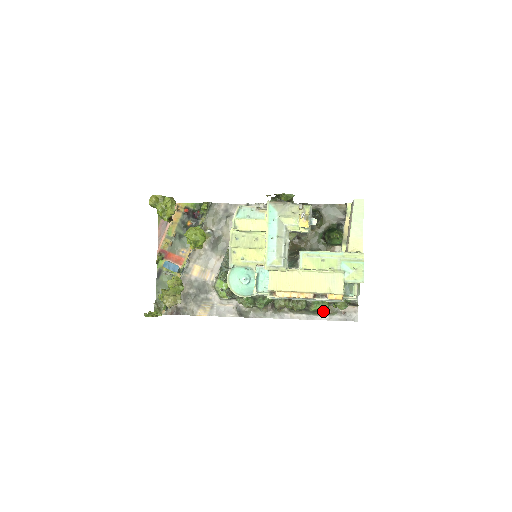
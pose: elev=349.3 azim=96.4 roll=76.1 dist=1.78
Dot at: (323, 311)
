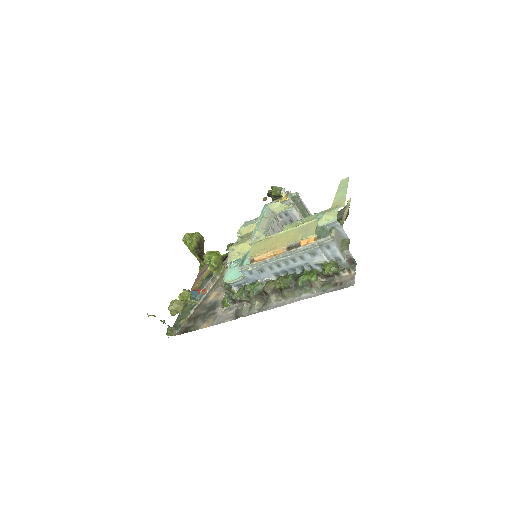
Dot at: (311, 279)
